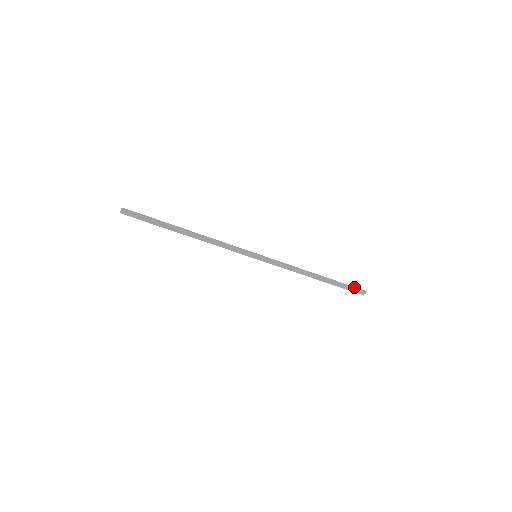
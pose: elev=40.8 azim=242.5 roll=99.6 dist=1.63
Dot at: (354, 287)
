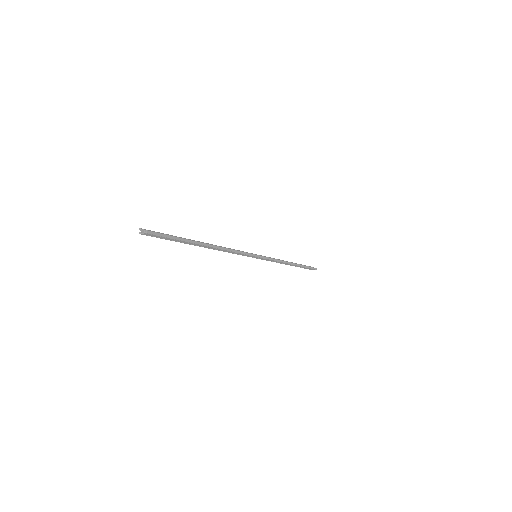
Dot at: (311, 268)
